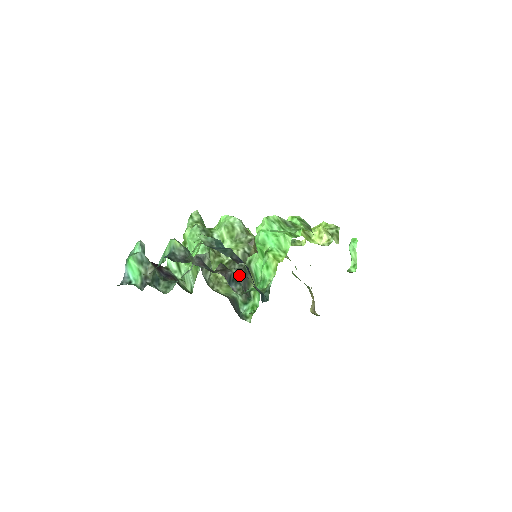
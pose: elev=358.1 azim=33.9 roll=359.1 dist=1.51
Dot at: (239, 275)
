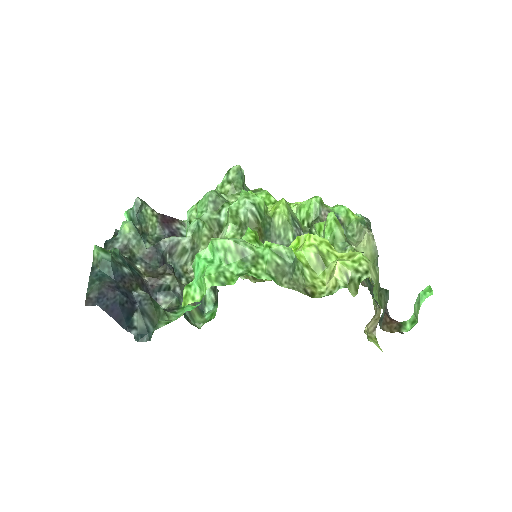
Dot at: occluded
